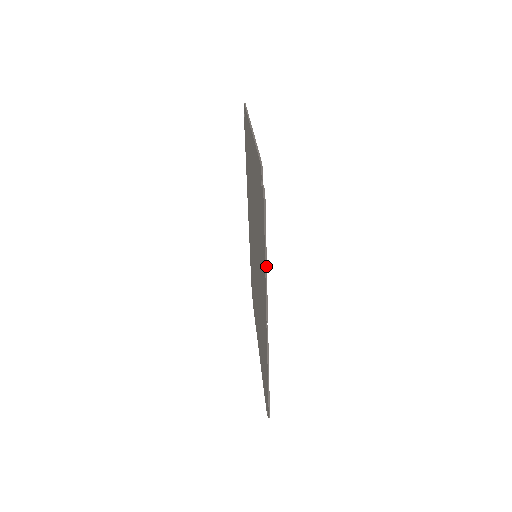
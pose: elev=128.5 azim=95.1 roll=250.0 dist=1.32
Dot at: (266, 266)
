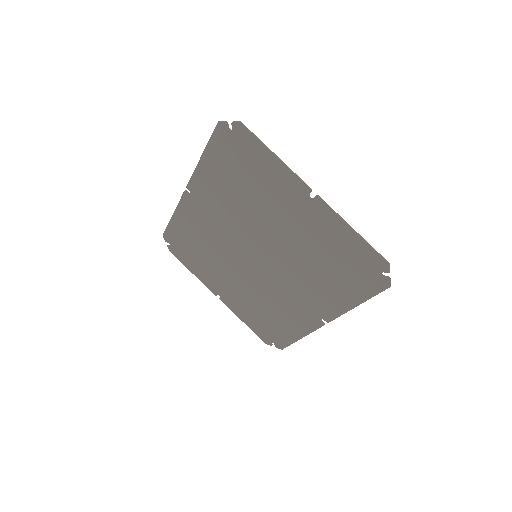
Dot at: occluded
